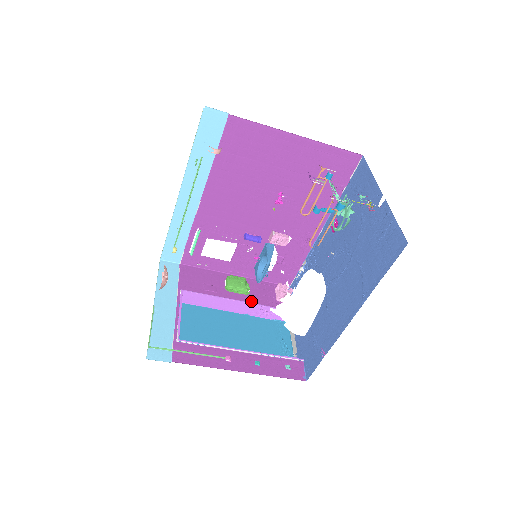
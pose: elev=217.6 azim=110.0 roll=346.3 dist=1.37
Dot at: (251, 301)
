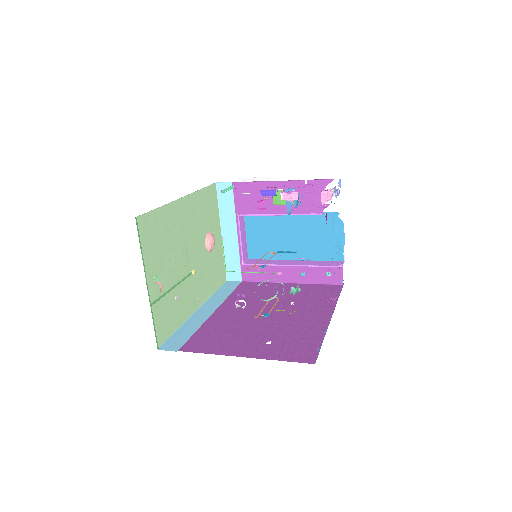
Dot at: (298, 211)
